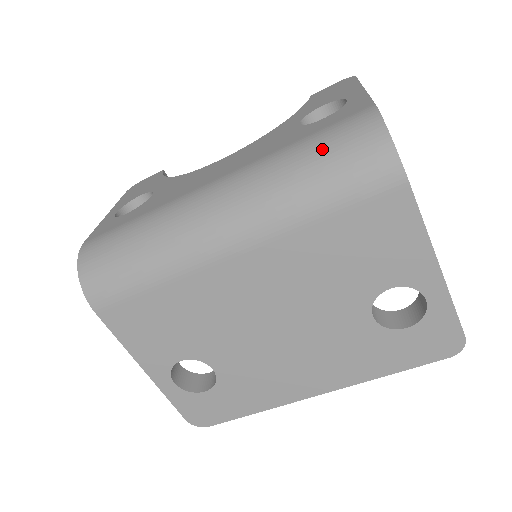
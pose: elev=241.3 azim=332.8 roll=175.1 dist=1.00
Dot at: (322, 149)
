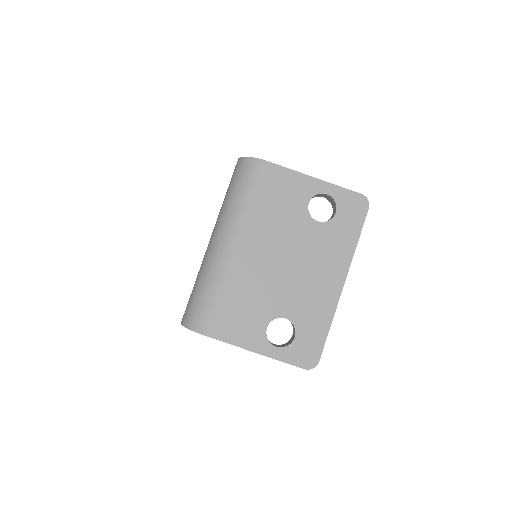
Dot at: (233, 184)
